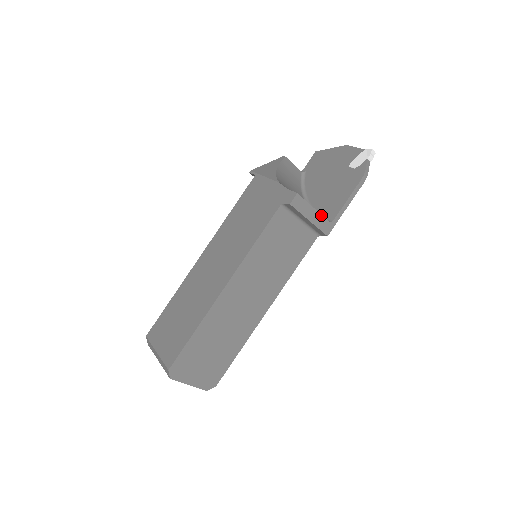
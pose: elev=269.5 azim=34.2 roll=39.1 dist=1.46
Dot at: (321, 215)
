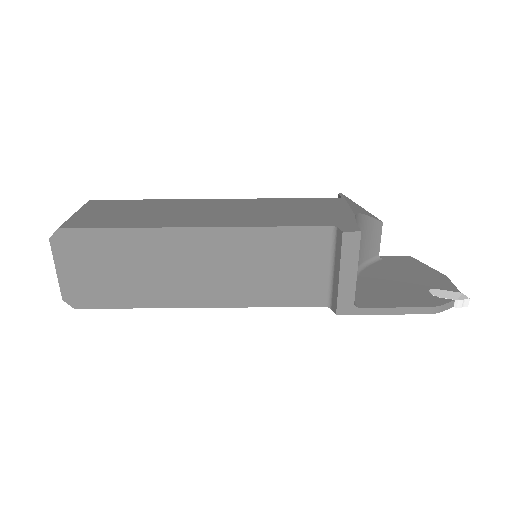
Dot at: (355, 286)
